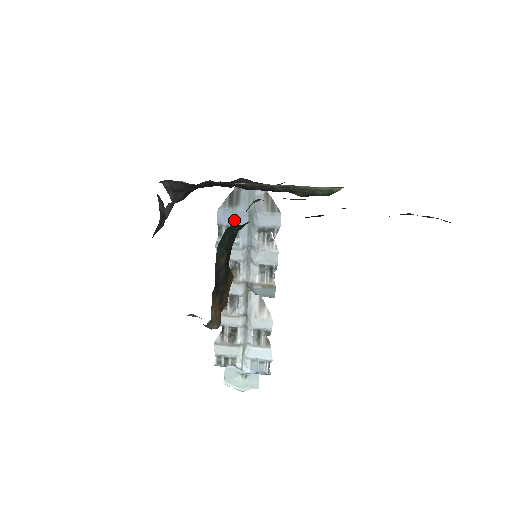
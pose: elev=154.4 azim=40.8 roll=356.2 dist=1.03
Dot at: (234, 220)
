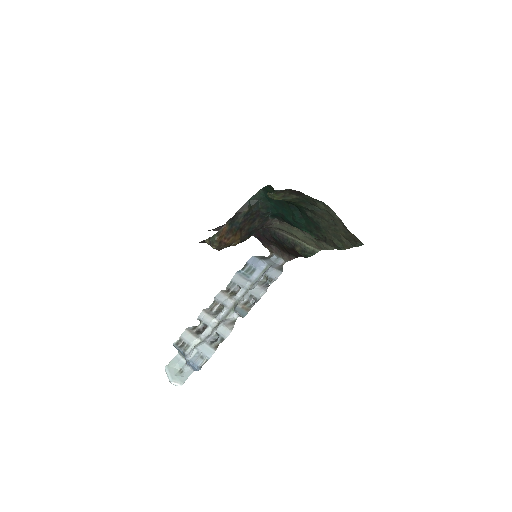
Dot at: (256, 265)
